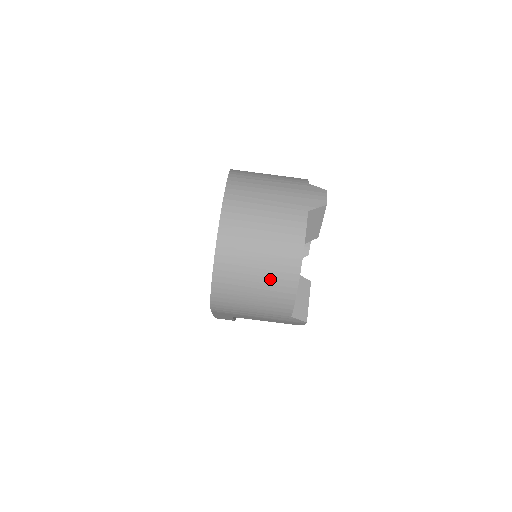
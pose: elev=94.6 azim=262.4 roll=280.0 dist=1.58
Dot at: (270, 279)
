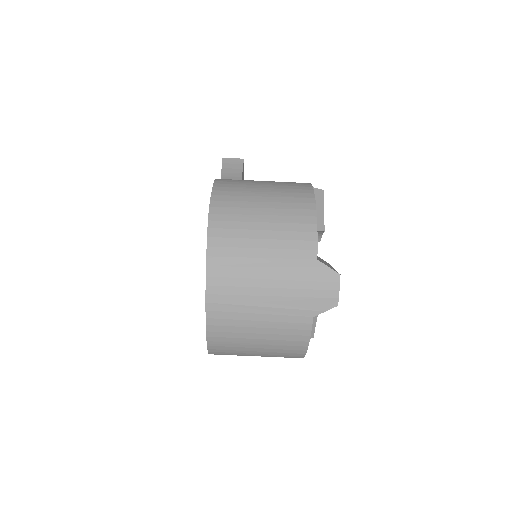
Dot at: occluded
